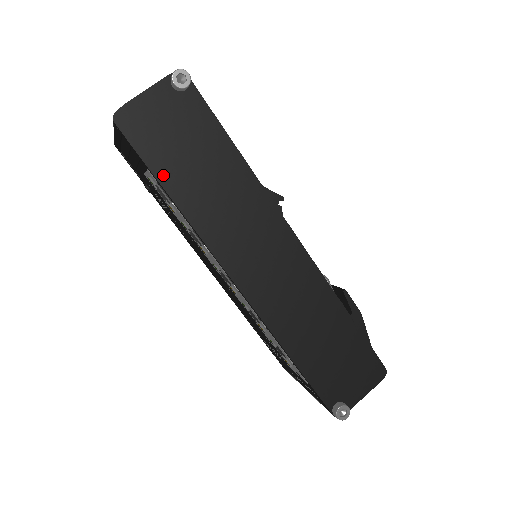
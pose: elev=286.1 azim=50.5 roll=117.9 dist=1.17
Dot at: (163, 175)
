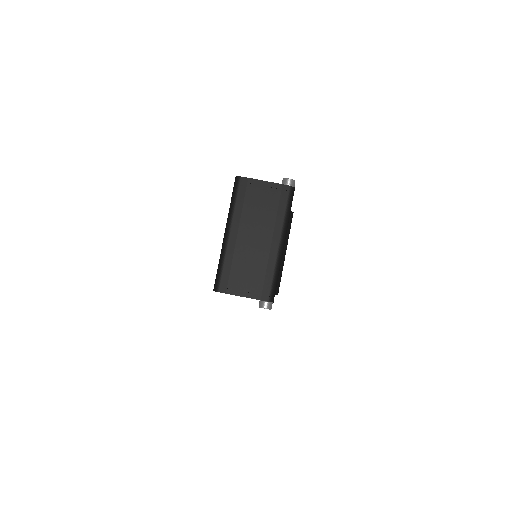
Dot at: occluded
